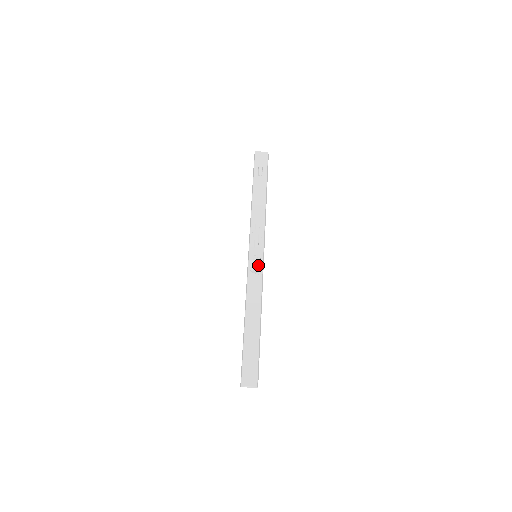
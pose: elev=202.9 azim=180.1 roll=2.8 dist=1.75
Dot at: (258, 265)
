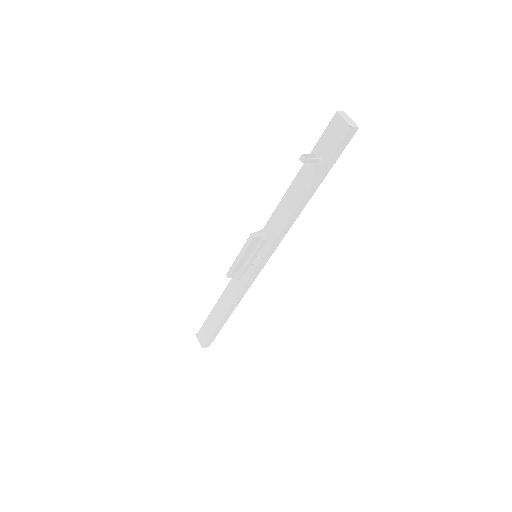
Dot at: (232, 275)
